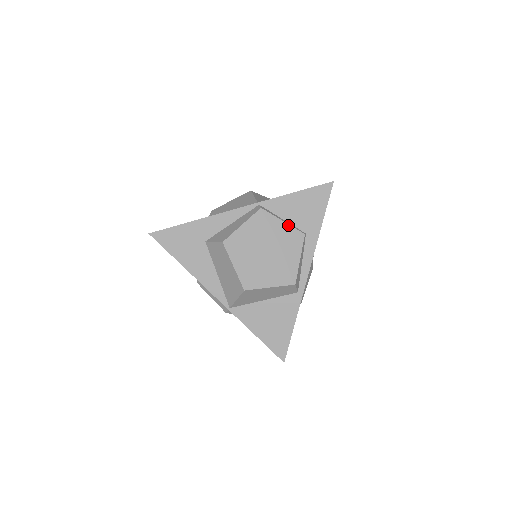
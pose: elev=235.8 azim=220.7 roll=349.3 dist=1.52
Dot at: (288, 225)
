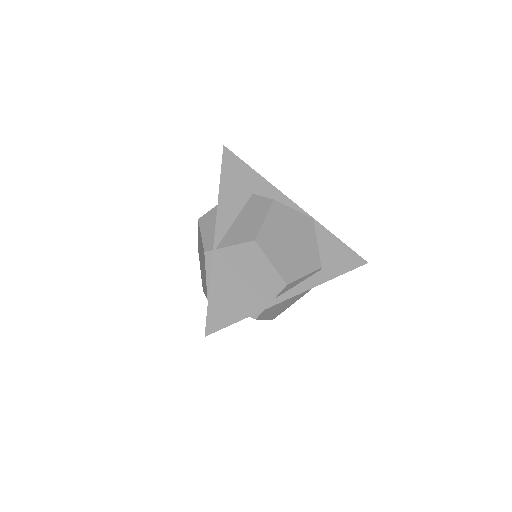
Dot at: (318, 249)
